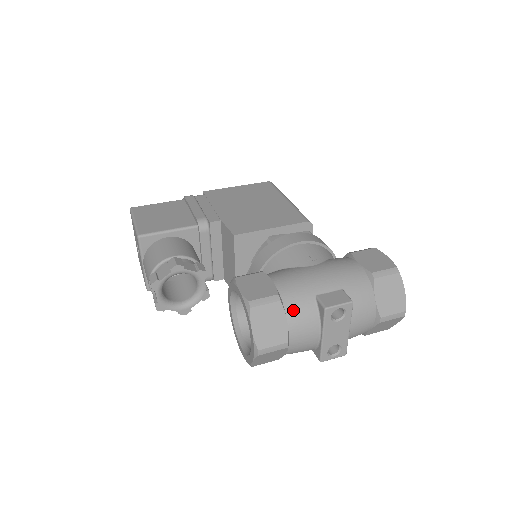
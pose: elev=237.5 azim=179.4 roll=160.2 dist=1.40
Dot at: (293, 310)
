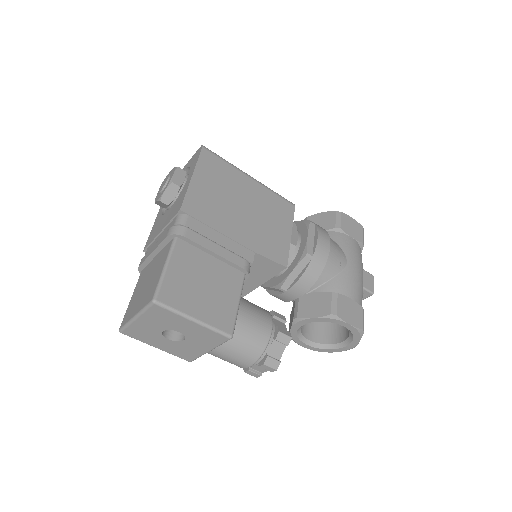
Dot at: occluded
